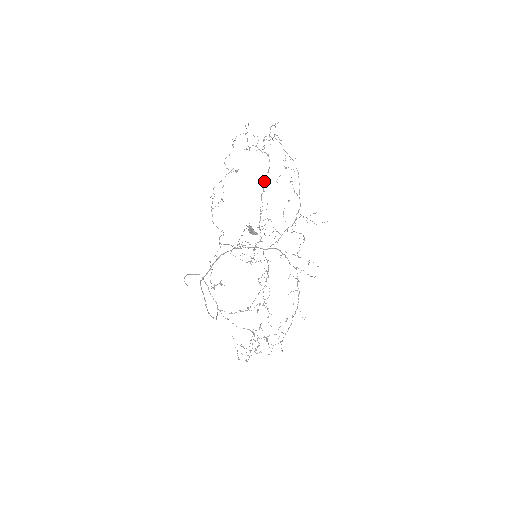
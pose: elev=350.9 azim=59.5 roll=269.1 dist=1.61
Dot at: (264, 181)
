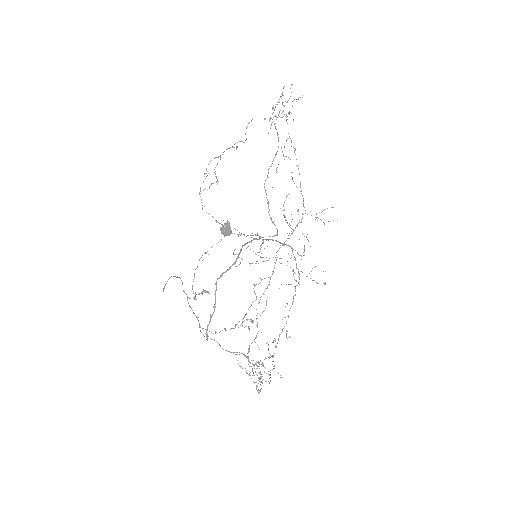
Dot at: occluded
